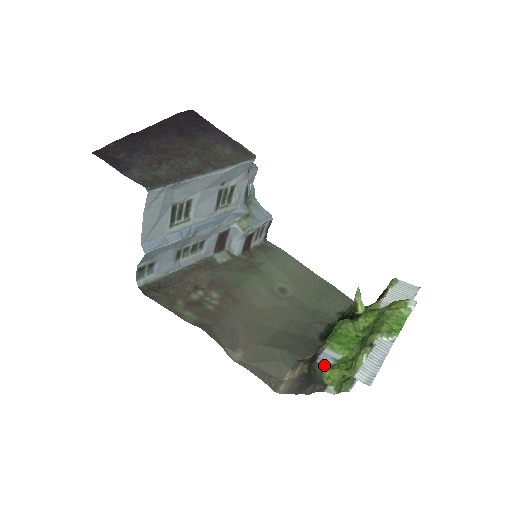
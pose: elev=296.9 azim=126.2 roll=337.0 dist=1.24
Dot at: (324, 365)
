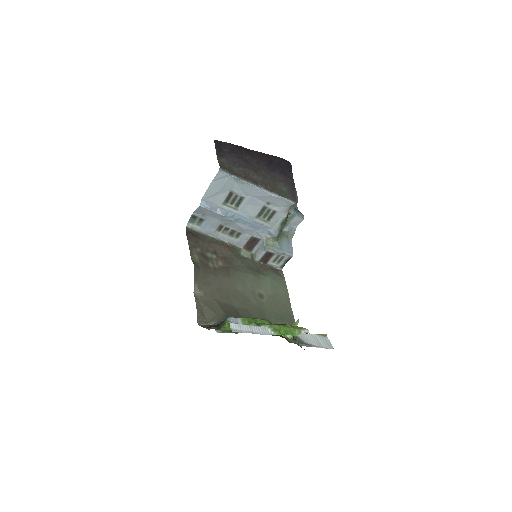
Dot at: (229, 321)
